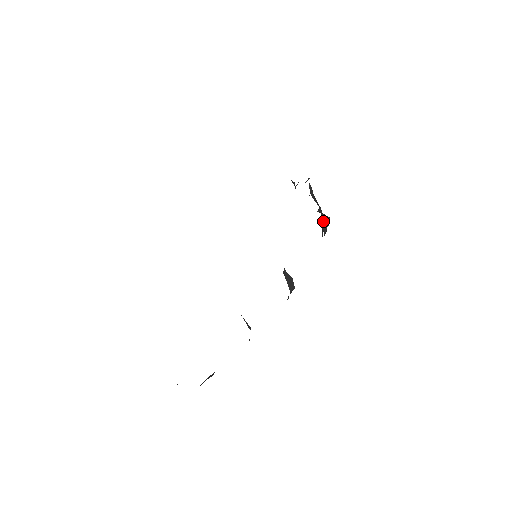
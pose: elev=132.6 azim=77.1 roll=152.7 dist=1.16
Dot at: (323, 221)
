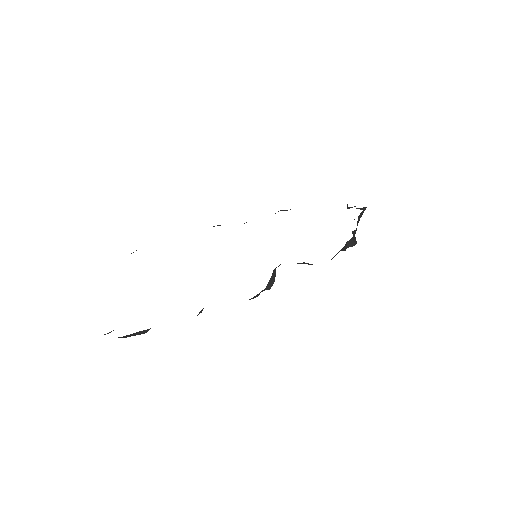
Dot at: (351, 240)
